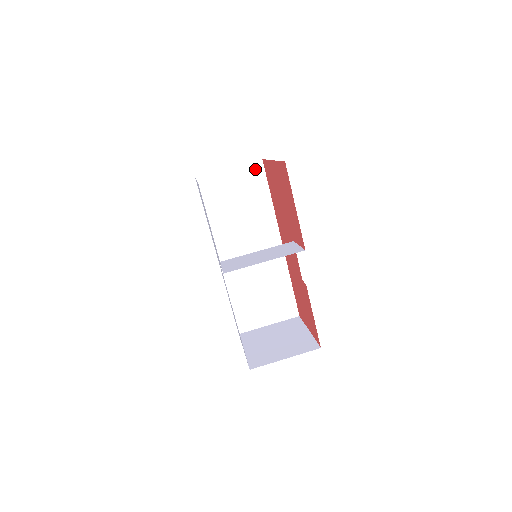
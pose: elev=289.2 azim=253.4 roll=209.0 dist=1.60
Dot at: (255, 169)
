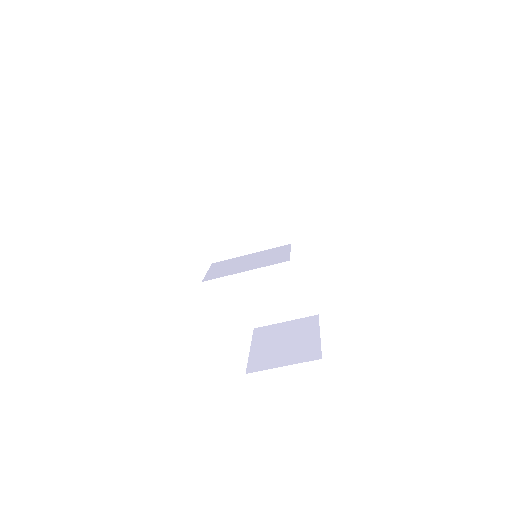
Dot at: (264, 158)
